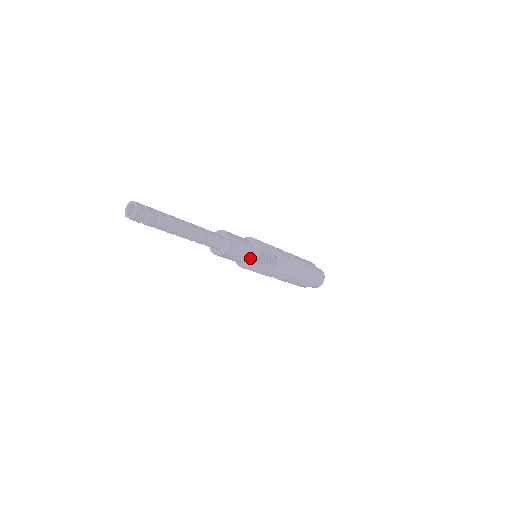
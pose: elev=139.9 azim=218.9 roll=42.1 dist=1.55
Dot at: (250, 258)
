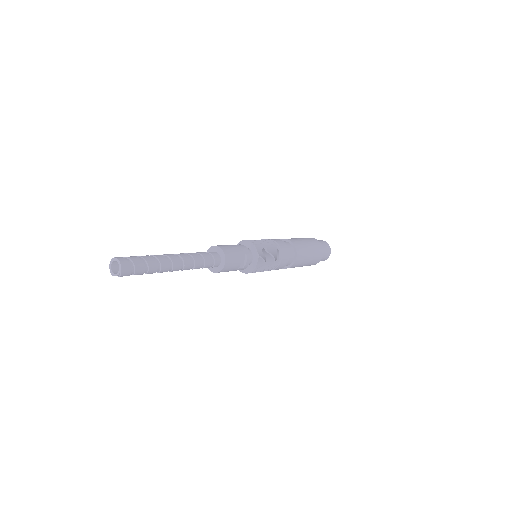
Dot at: (251, 261)
